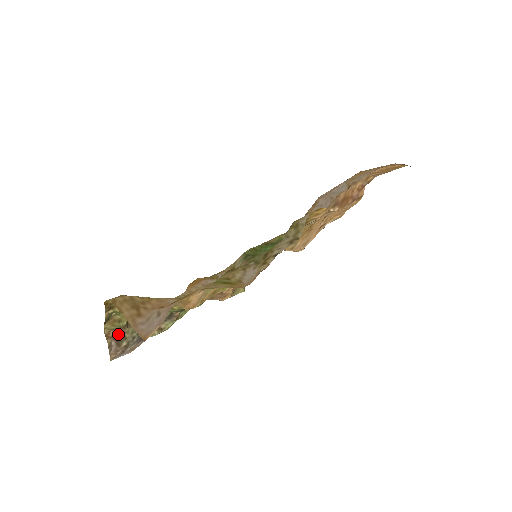
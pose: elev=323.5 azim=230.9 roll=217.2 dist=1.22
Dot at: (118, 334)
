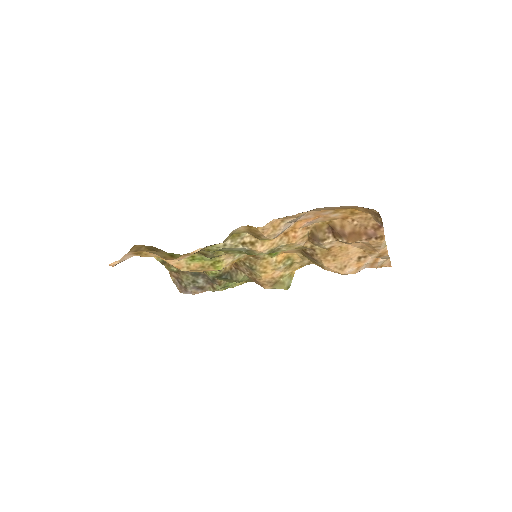
Dot at: (177, 276)
